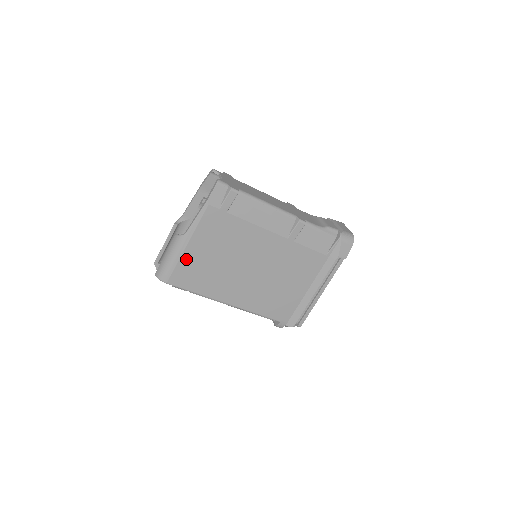
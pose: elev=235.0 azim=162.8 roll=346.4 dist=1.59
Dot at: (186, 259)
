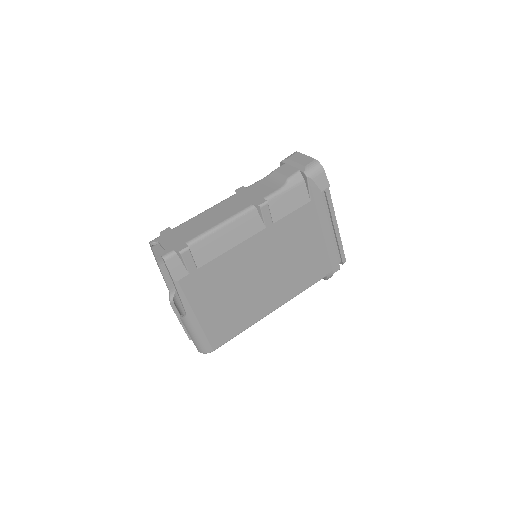
Dot at: (208, 325)
